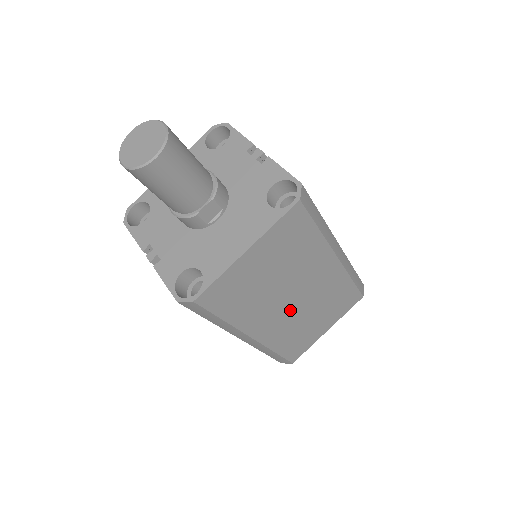
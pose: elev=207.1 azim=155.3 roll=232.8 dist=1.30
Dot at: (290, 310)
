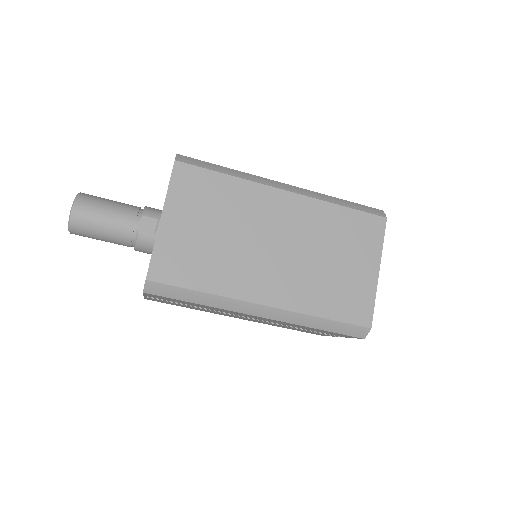
Dot at: (283, 261)
